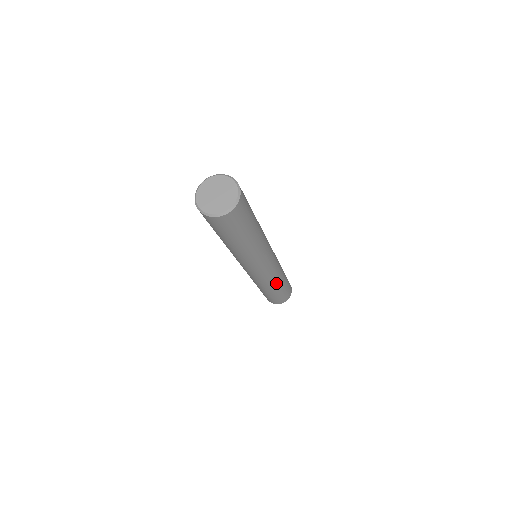
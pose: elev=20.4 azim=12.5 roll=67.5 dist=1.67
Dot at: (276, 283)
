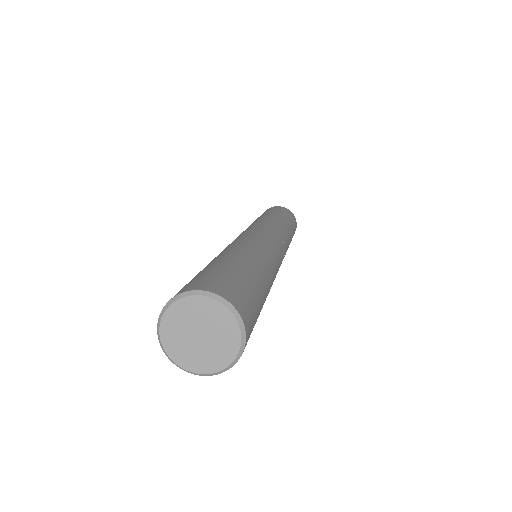
Dot at: (289, 241)
